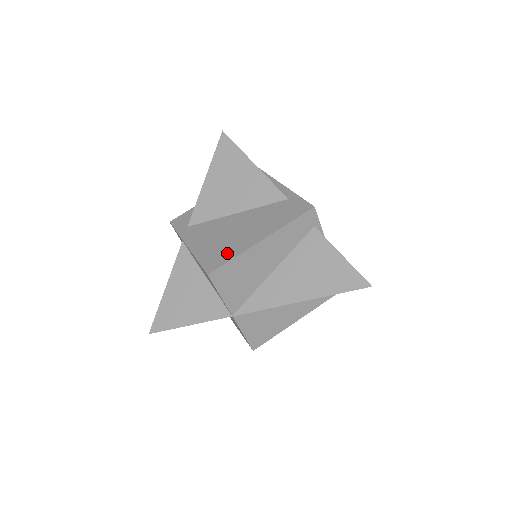
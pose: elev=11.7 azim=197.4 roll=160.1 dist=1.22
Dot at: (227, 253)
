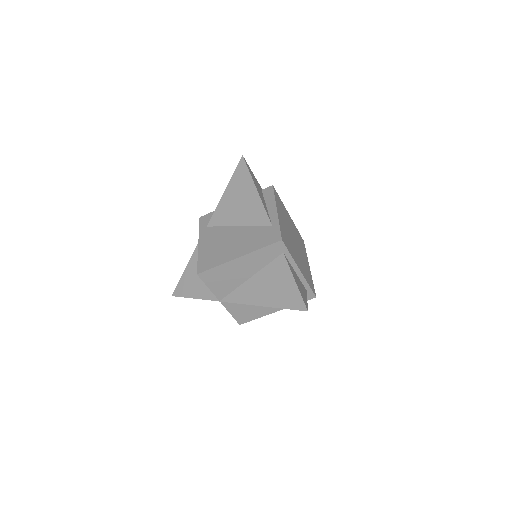
Dot at: (215, 260)
